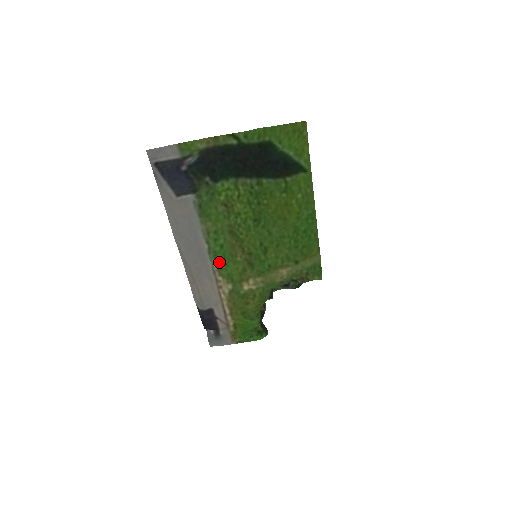
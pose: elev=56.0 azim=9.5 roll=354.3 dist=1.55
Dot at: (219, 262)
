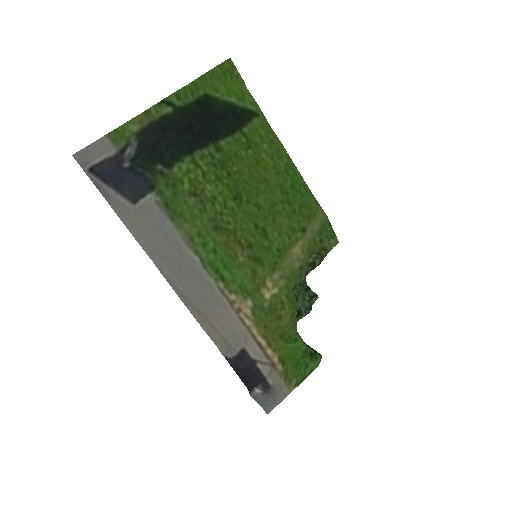
Dot at: (221, 275)
